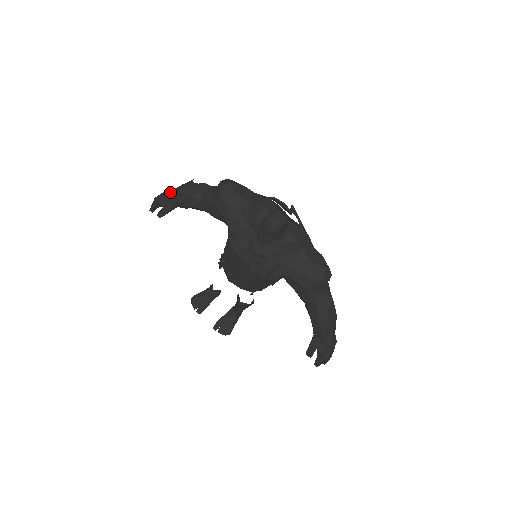
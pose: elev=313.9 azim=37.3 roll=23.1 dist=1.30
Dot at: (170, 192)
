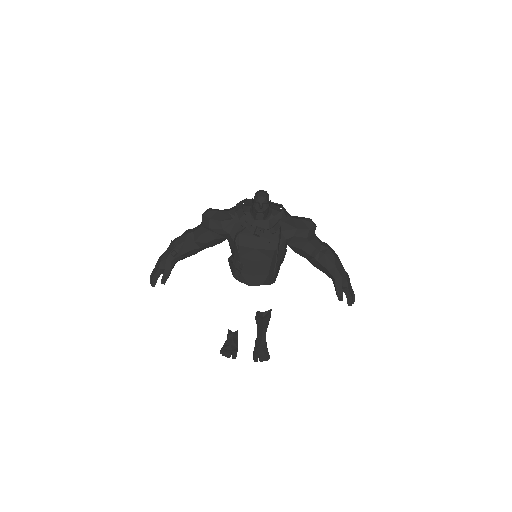
Dot at: (164, 255)
